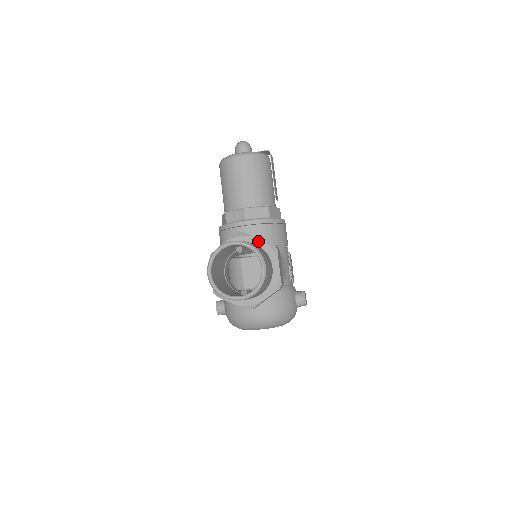
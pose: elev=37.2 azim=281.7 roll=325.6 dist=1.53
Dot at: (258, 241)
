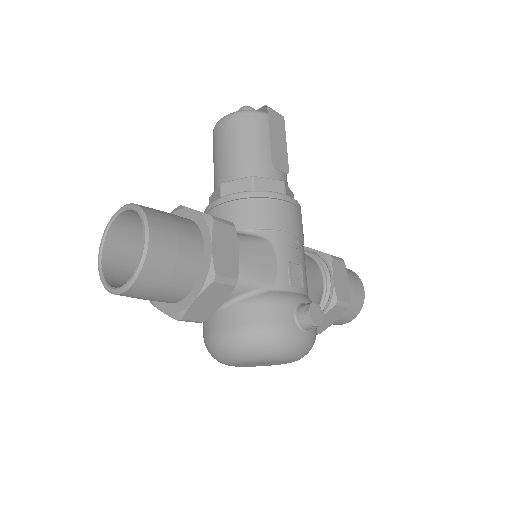
Dot at: (192, 213)
